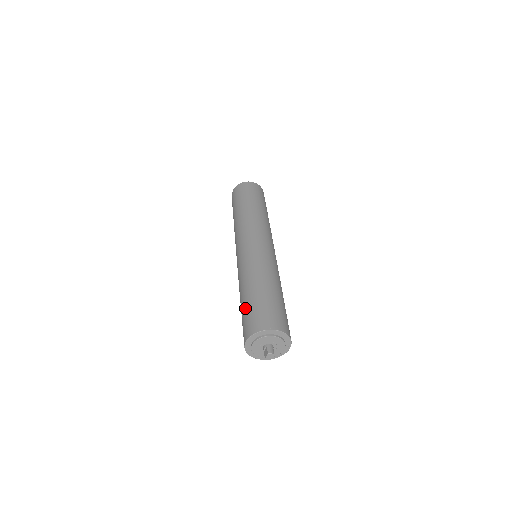
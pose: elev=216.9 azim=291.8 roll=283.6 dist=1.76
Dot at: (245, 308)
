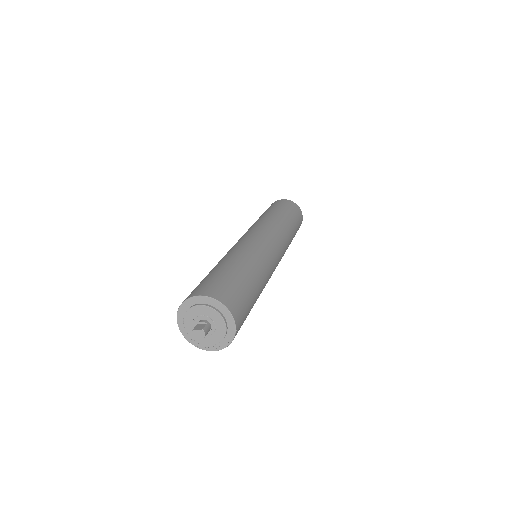
Dot at: (224, 273)
